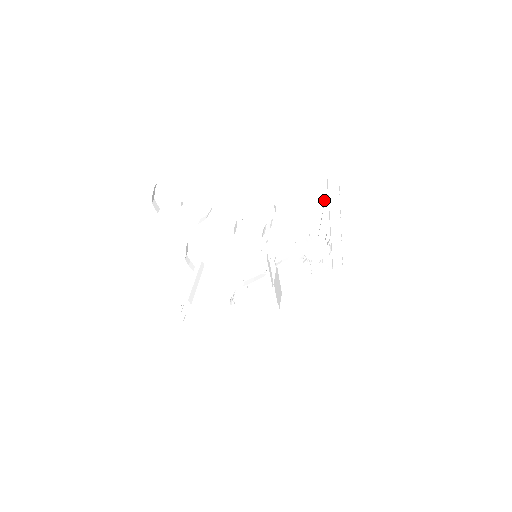
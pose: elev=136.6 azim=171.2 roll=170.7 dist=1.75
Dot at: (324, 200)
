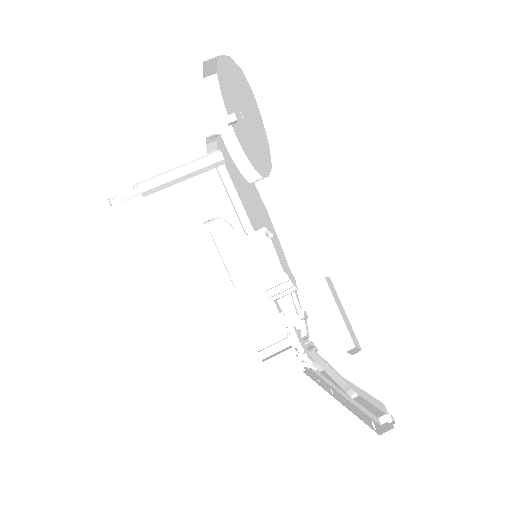
Dot at: (348, 384)
